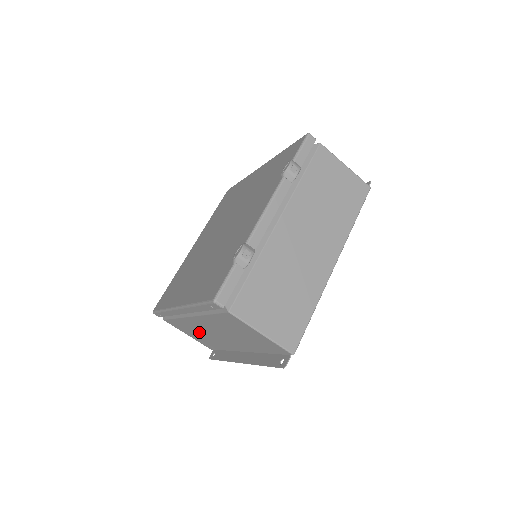
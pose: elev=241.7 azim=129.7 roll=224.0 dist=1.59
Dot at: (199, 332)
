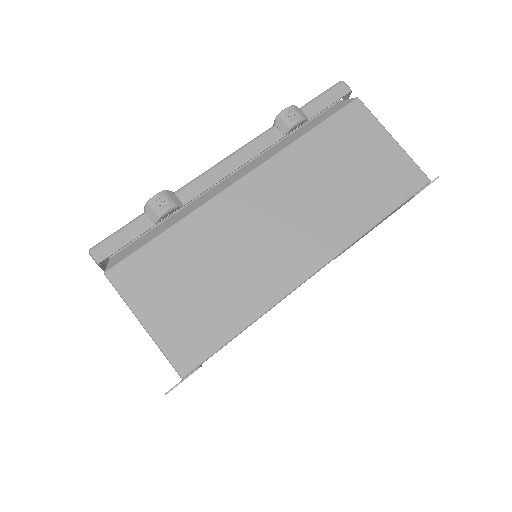
Dot at: occluded
